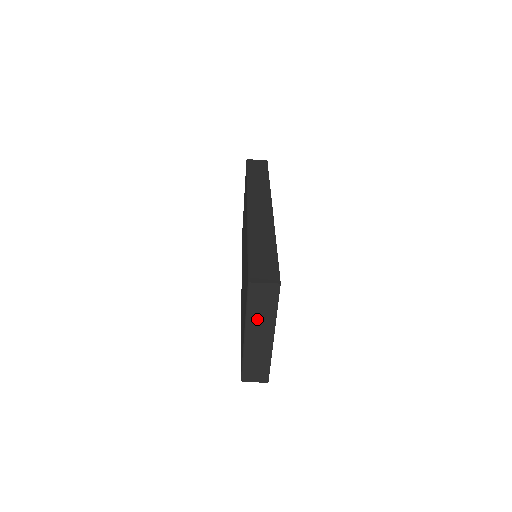
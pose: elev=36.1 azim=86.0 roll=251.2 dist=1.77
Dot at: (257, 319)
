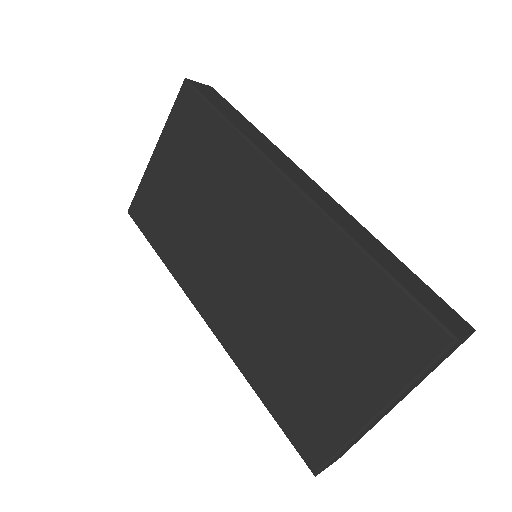
Dot at: (411, 387)
